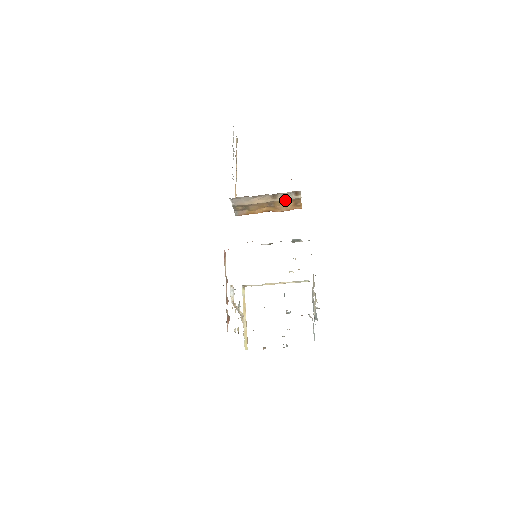
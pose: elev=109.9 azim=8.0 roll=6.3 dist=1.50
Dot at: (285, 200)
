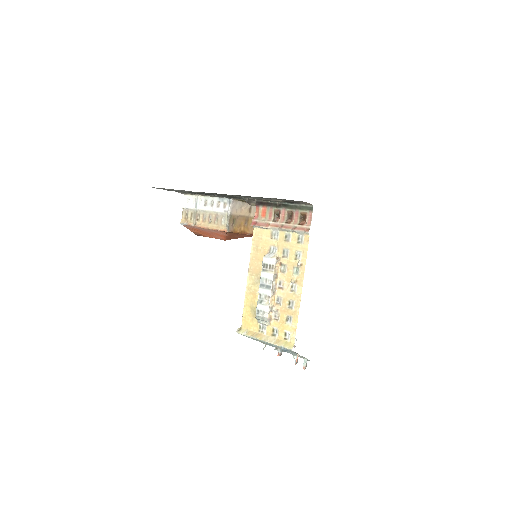
Dot at: (253, 218)
